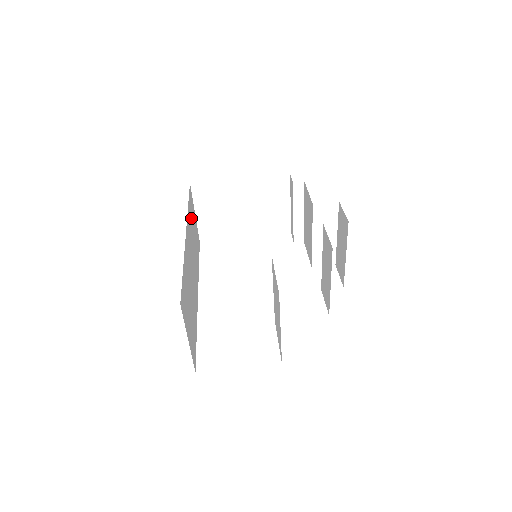
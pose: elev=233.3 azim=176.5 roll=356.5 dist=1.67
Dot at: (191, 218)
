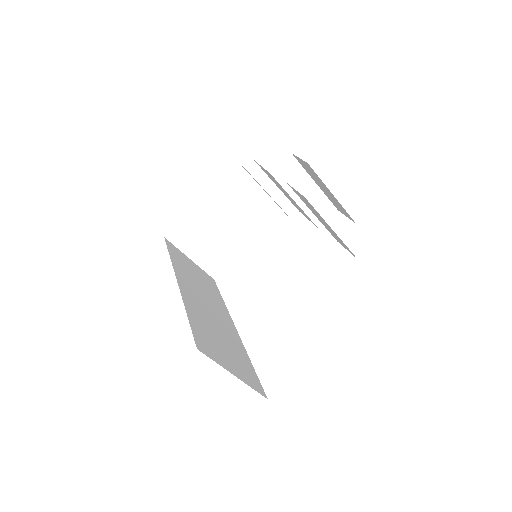
Dot at: (183, 266)
